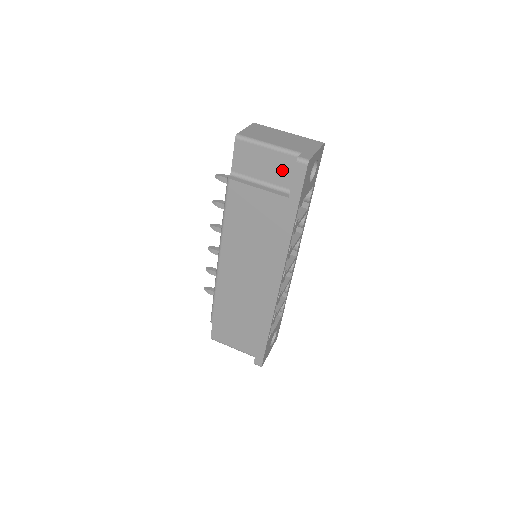
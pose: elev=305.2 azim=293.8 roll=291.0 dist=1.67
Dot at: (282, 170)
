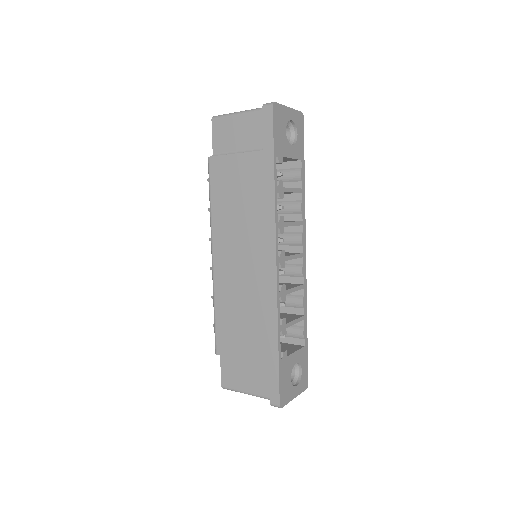
Dot at: (256, 130)
